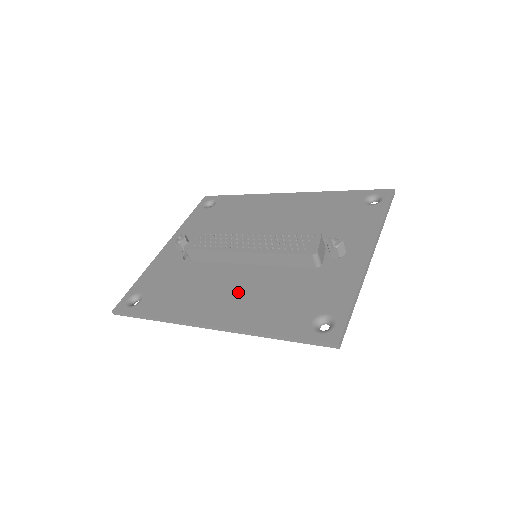
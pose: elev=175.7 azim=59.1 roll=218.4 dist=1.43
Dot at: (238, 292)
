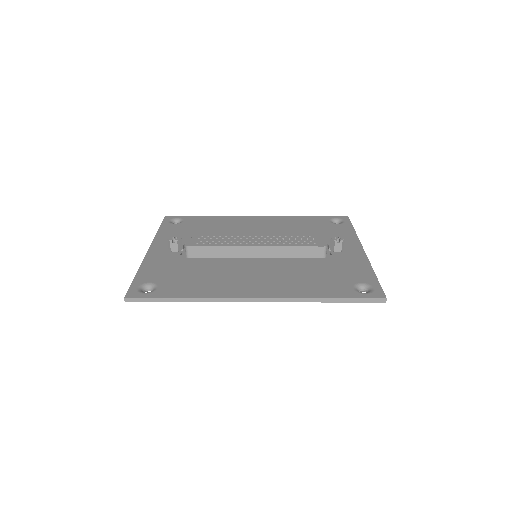
Dot at: (267, 275)
